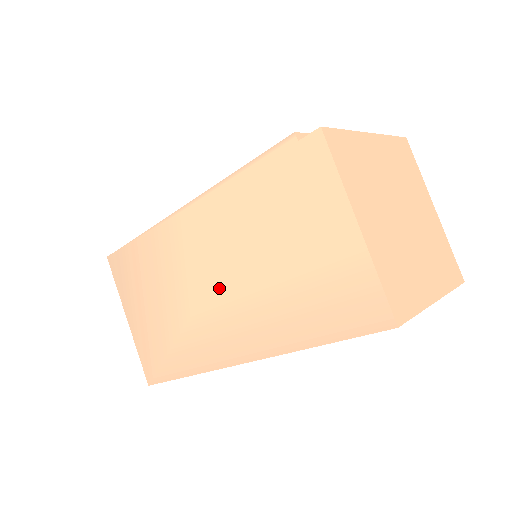
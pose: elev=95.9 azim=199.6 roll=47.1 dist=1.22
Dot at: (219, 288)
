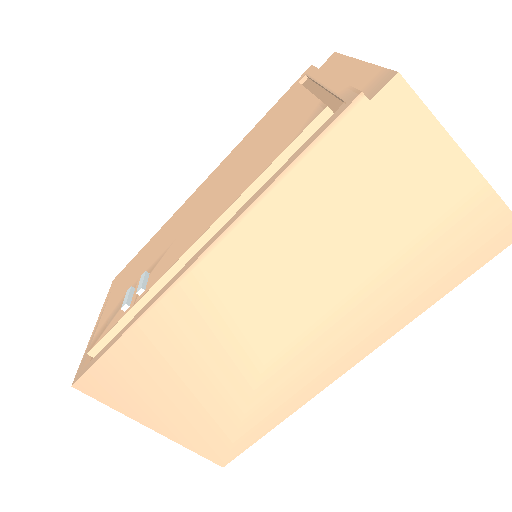
Dot at: (299, 313)
